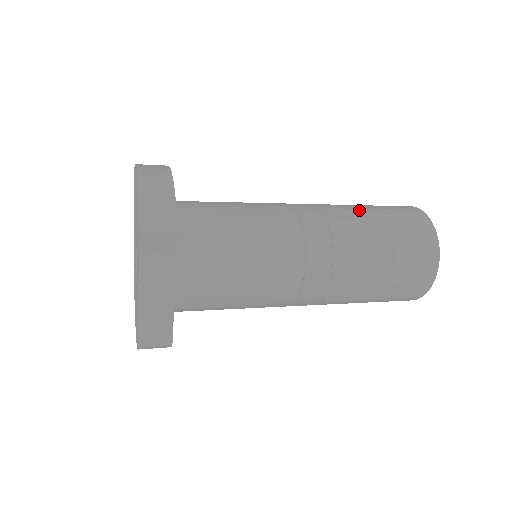
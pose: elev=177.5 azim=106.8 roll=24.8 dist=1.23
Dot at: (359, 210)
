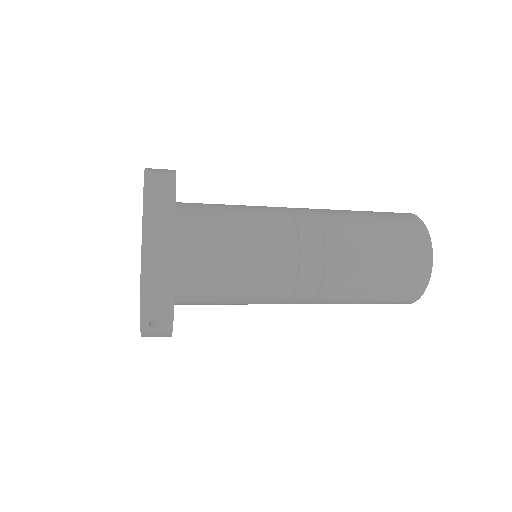
Dot at: occluded
